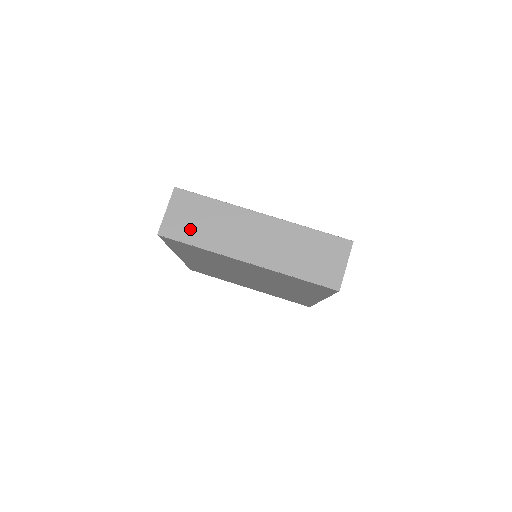
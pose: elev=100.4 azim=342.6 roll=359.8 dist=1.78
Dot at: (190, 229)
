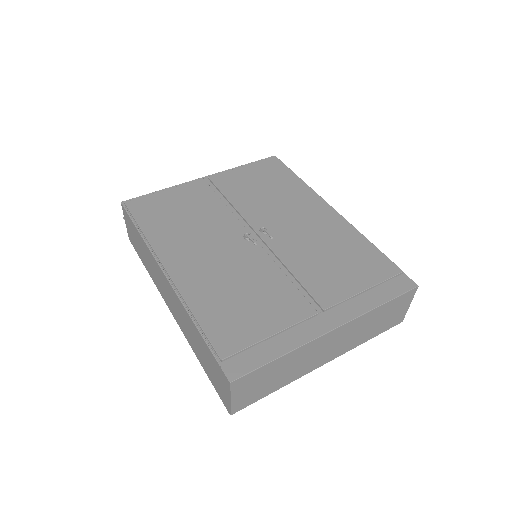
Dot at: (263, 390)
